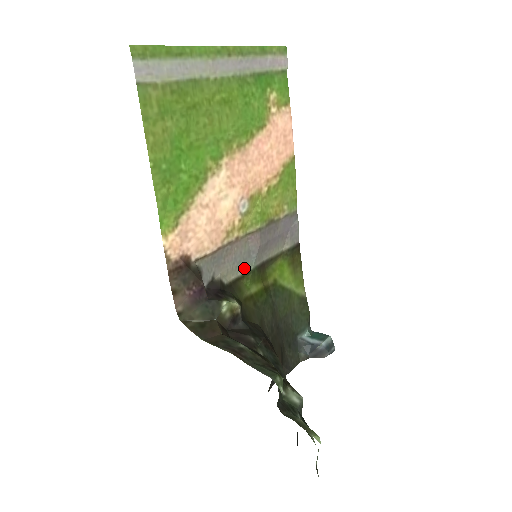
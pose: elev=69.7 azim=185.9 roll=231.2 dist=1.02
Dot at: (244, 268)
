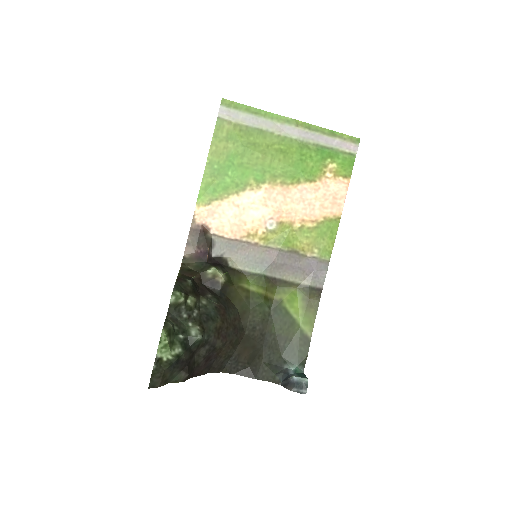
Dot at: (253, 268)
